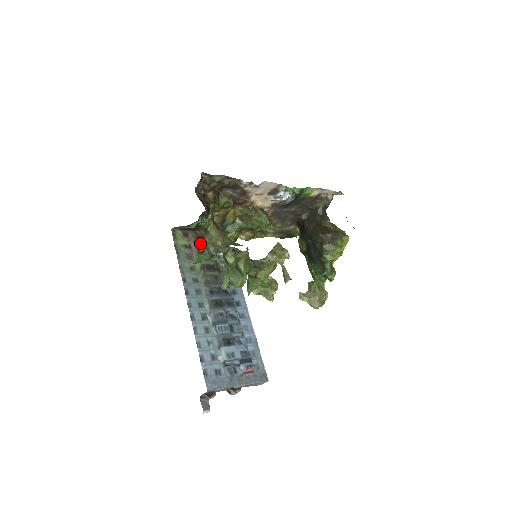
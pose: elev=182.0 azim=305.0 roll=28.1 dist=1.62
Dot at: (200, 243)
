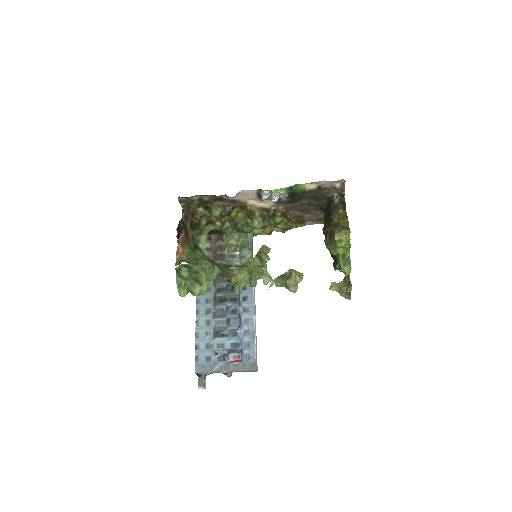
Dot at: (218, 245)
